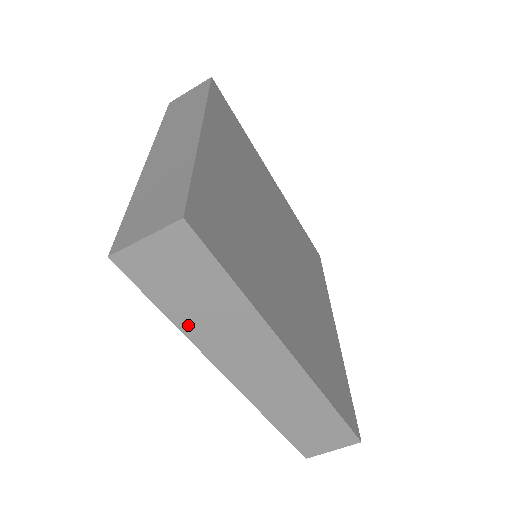
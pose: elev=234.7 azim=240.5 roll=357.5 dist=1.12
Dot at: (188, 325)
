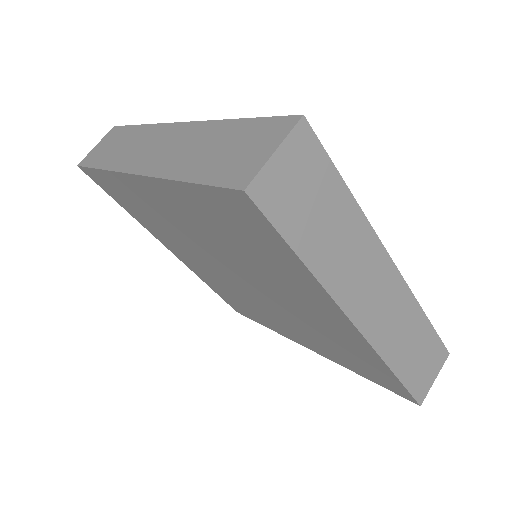
Dot at: (109, 163)
